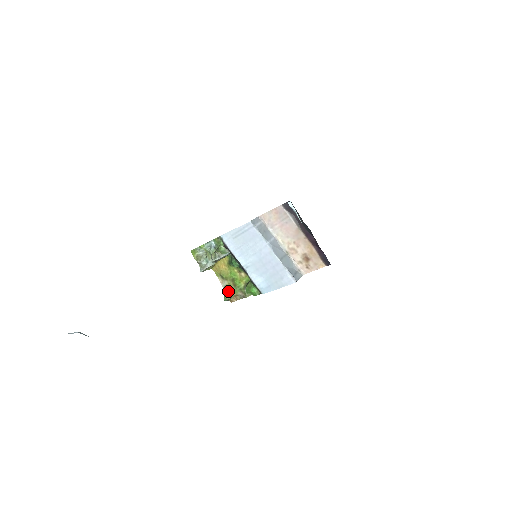
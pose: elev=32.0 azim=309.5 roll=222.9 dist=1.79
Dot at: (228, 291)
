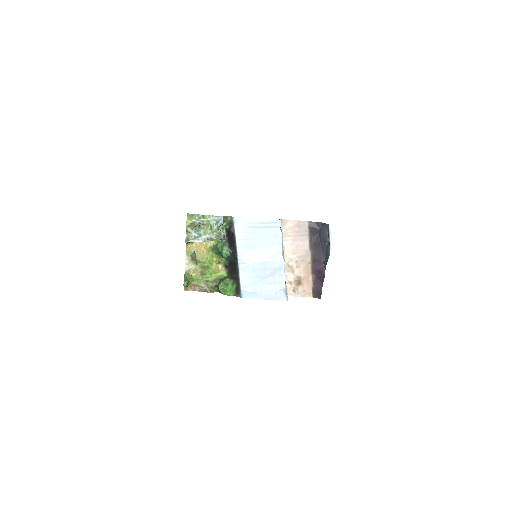
Dot at: (190, 276)
